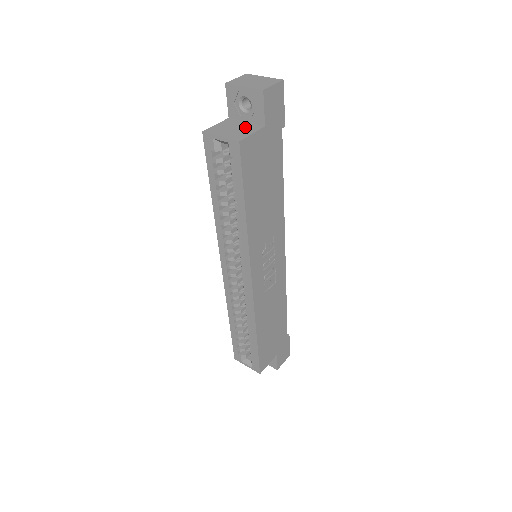
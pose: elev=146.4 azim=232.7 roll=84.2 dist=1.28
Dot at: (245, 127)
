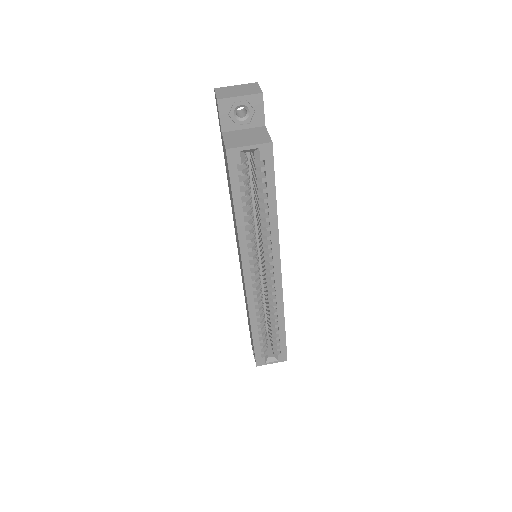
Dot at: (252, 132)
